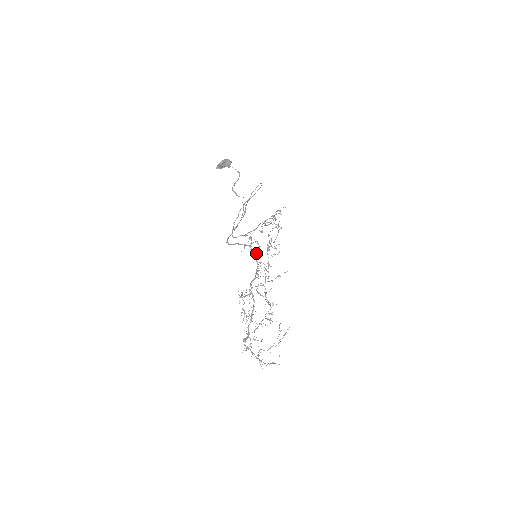
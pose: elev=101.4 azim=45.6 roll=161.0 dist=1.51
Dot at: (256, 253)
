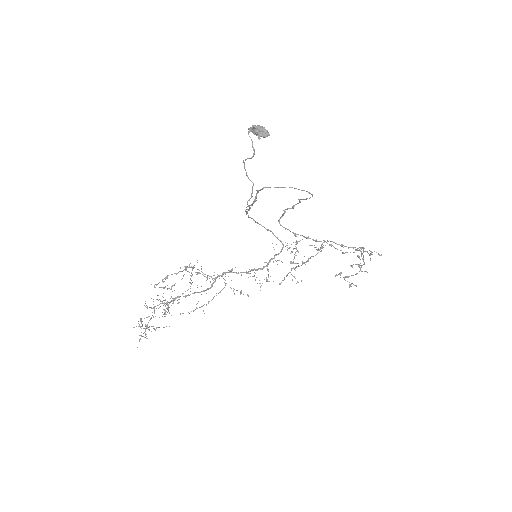
Dot at: occluded
